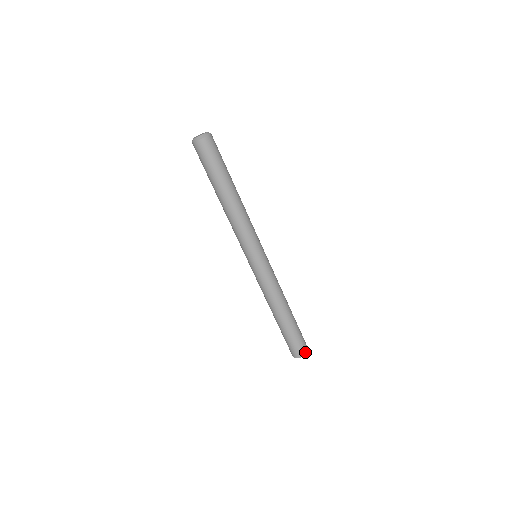
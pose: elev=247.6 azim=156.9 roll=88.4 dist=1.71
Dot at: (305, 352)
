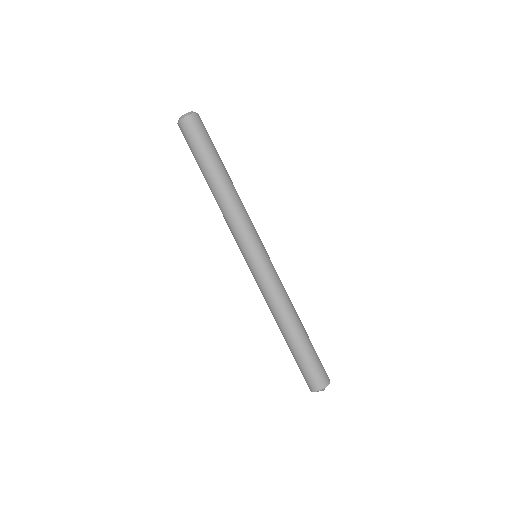
Dot at: (321, 386)
